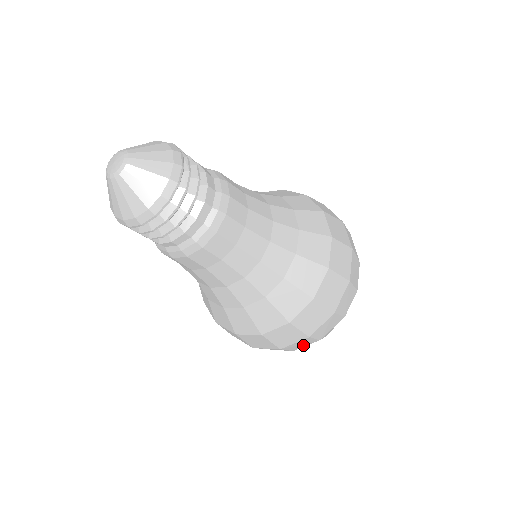
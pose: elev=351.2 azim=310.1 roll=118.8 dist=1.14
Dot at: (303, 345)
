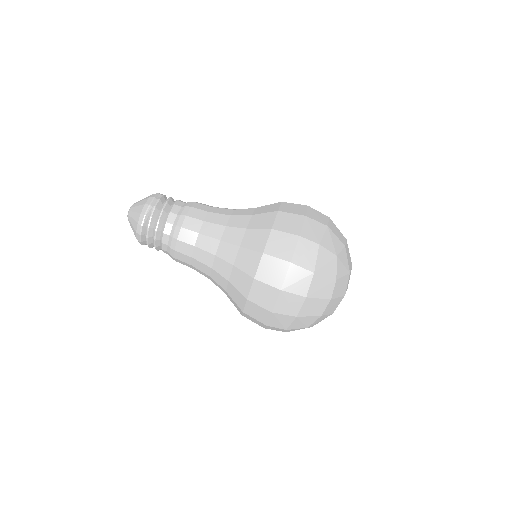
Dot at: (281, 330)
